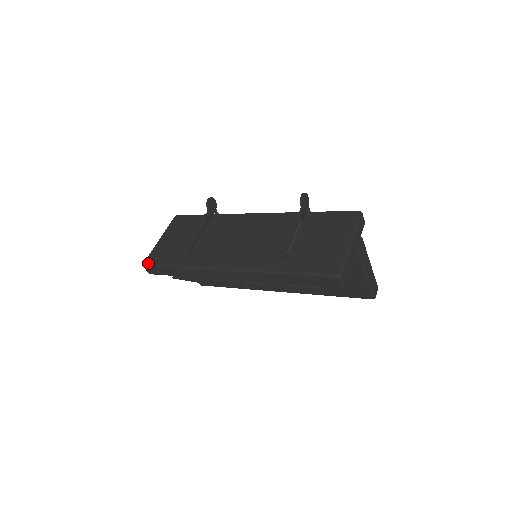
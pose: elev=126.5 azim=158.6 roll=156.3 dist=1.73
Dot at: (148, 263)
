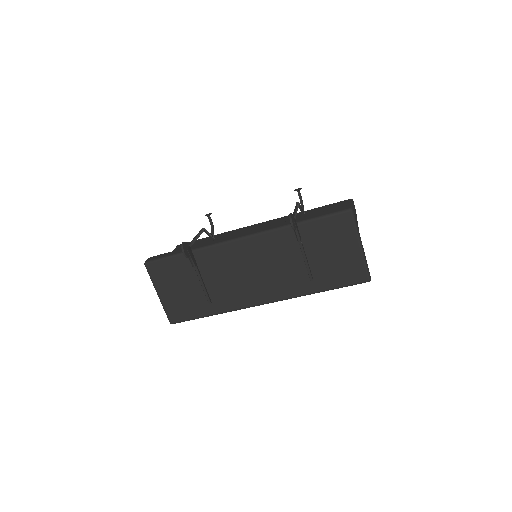
Dot at: (176, 322)
